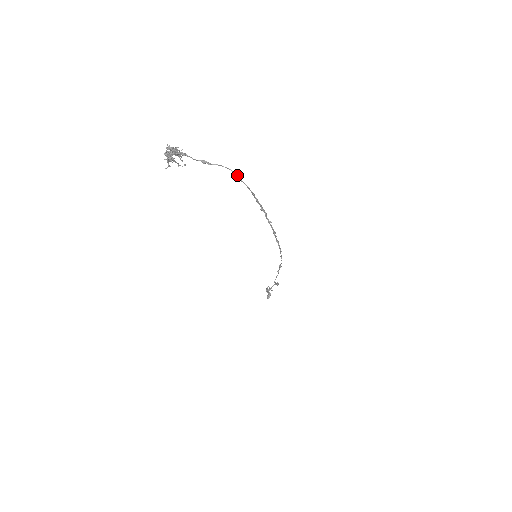
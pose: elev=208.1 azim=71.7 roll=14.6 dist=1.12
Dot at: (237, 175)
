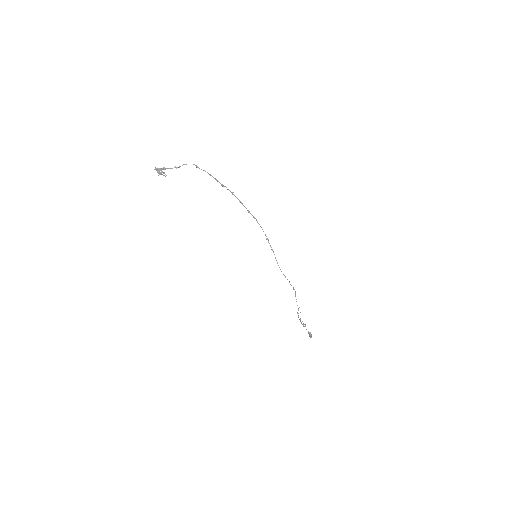
Dot at: (195, 165)
